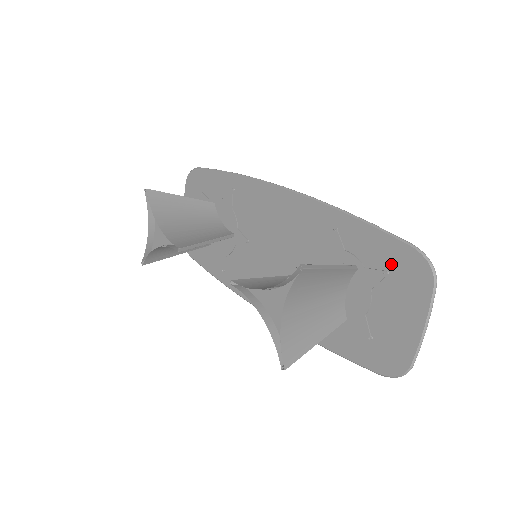
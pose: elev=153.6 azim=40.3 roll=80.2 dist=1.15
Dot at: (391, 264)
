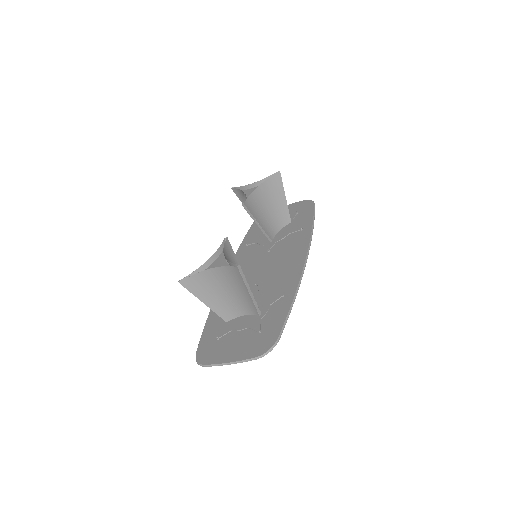
Dot at: (266, 332)
